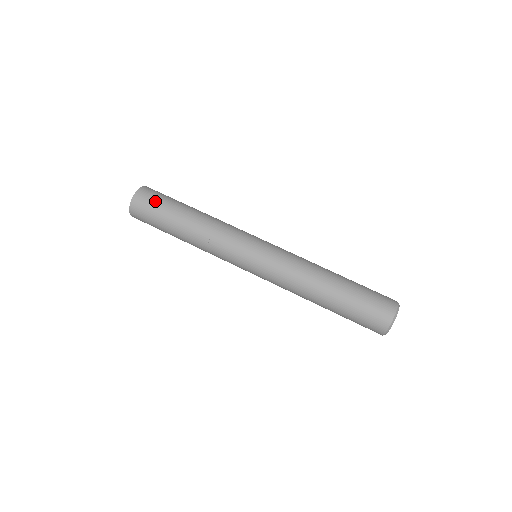
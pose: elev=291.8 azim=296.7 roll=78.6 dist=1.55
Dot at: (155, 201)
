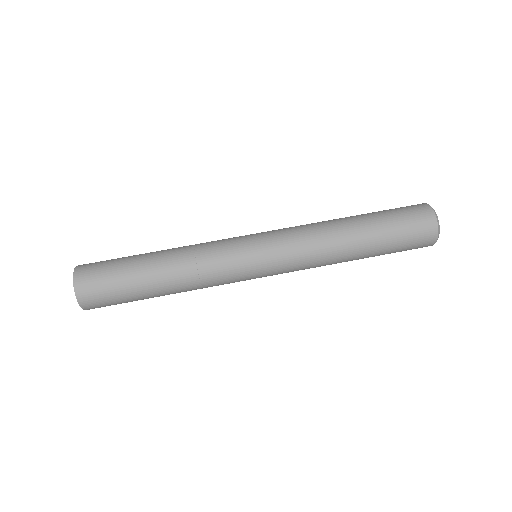
Dot at: (104, 278)
